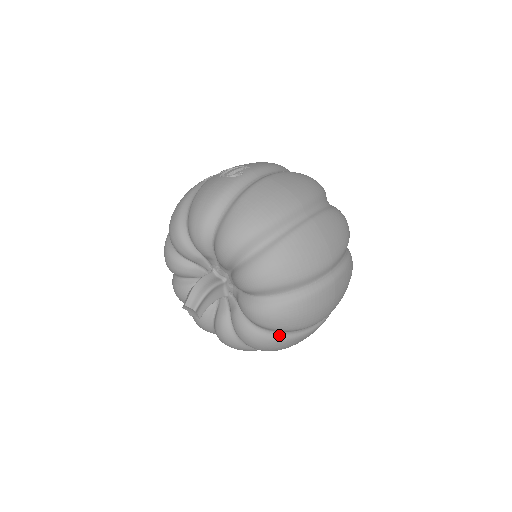
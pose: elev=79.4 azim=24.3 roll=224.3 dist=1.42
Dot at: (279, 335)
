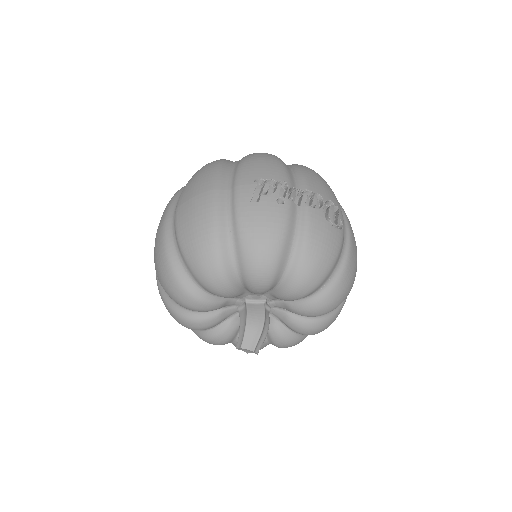
Dot at: occluded
